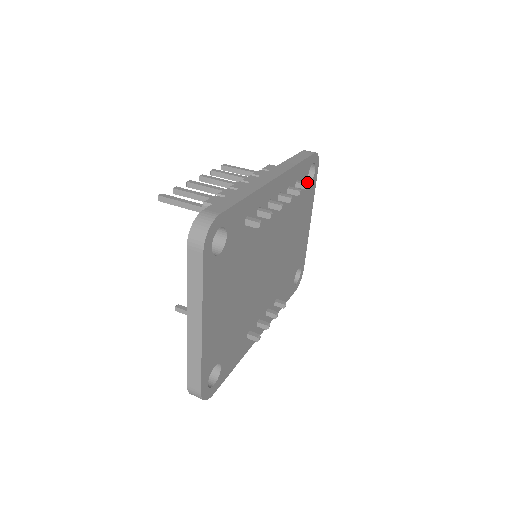
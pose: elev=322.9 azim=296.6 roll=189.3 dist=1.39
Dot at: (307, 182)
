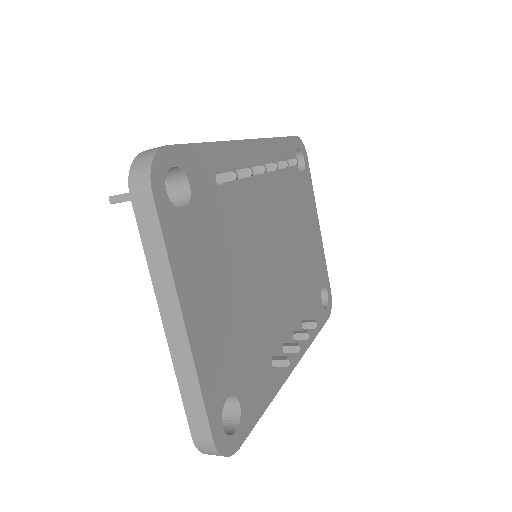
Dot at: (298, 170)
